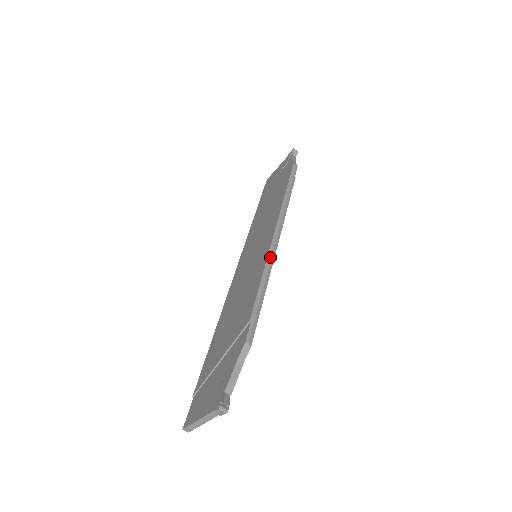
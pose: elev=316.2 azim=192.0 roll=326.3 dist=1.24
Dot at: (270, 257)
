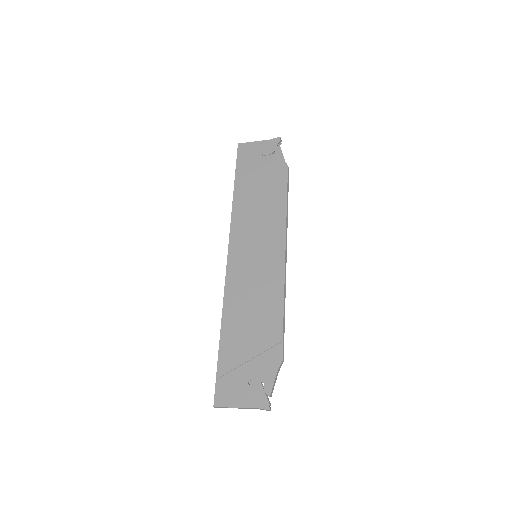
Dot at: occluded
